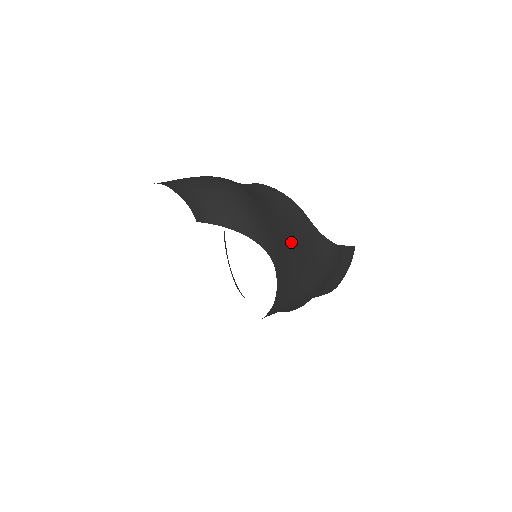
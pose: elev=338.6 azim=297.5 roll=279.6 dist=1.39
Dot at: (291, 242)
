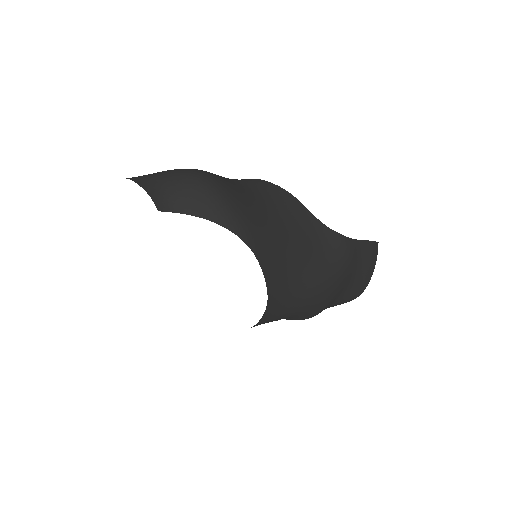
Dot at: (282, 233)
